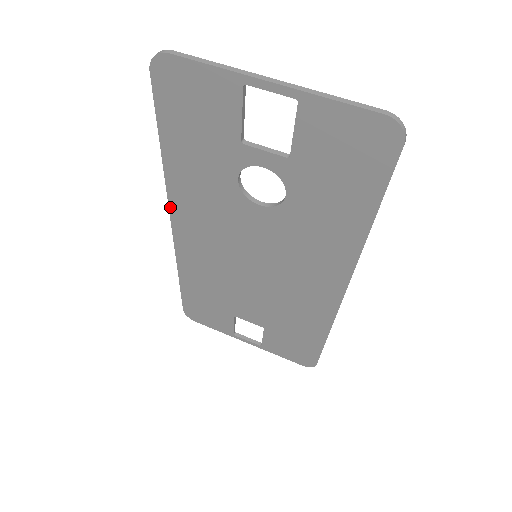
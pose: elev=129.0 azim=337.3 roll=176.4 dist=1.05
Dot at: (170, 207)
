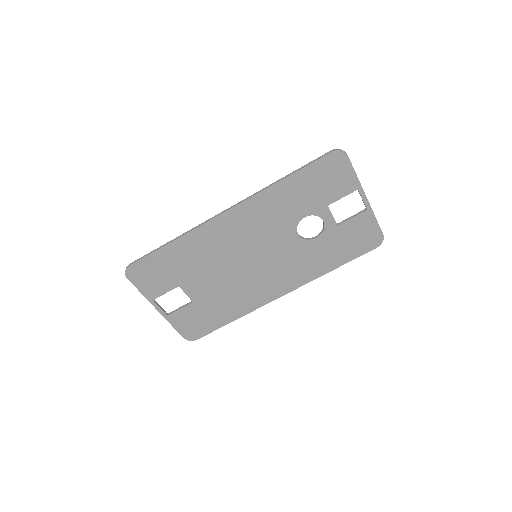
Dot at: (244, 202)
